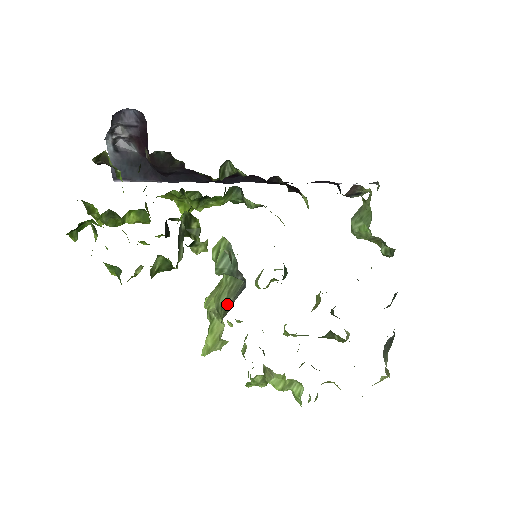
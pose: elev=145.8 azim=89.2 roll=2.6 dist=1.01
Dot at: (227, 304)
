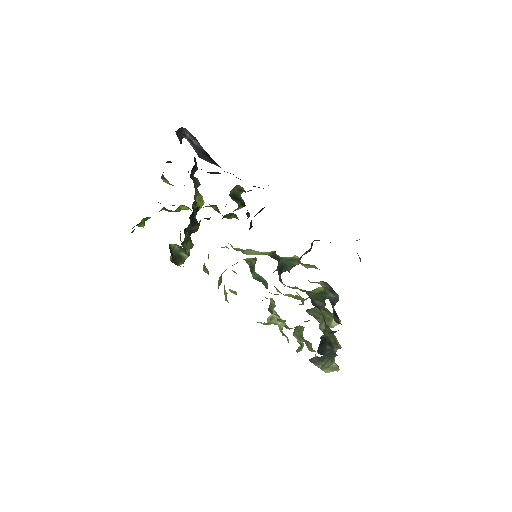
Dot at: (218, 288)
